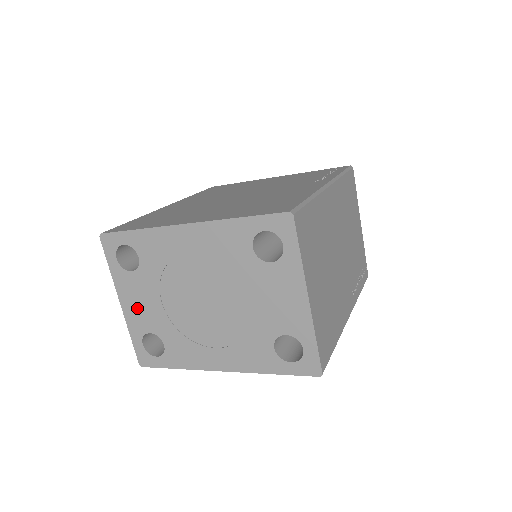
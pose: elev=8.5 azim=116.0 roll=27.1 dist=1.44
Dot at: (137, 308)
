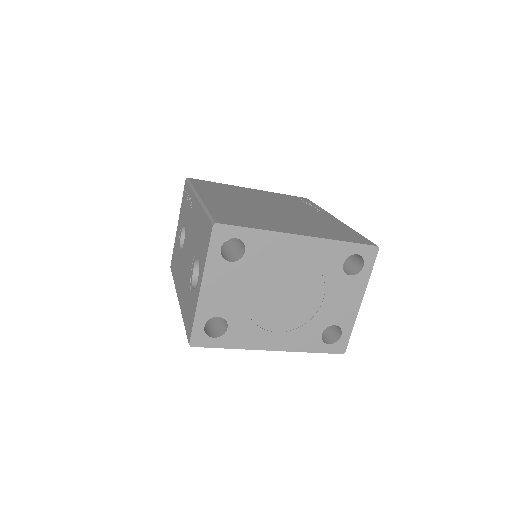
Dot at: (217, 294)
